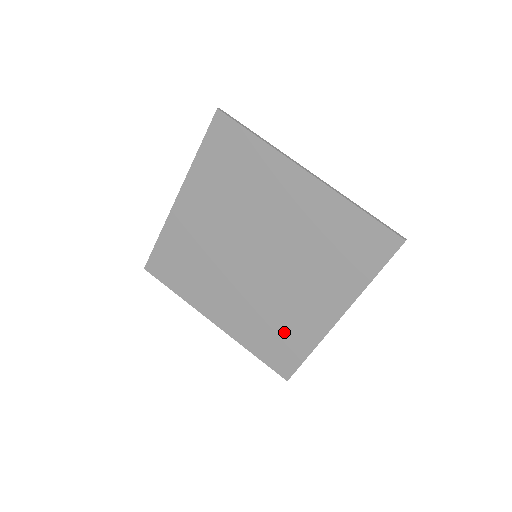
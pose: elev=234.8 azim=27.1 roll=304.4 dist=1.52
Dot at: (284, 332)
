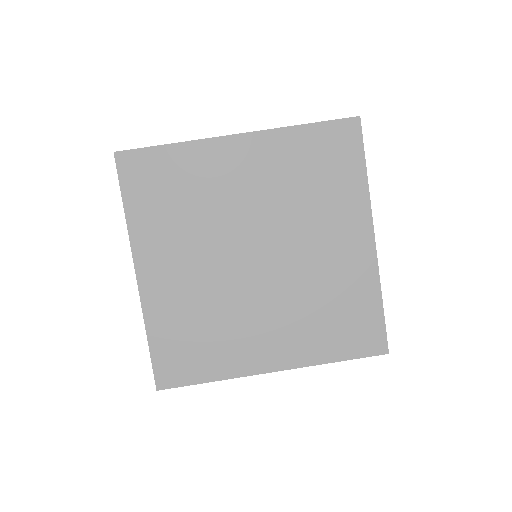
Dot at: (207, 343)
